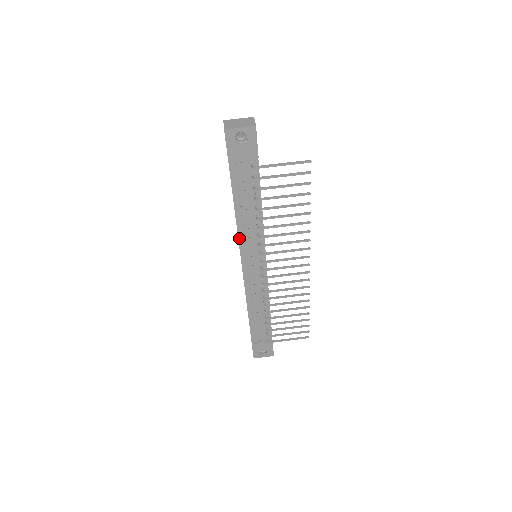
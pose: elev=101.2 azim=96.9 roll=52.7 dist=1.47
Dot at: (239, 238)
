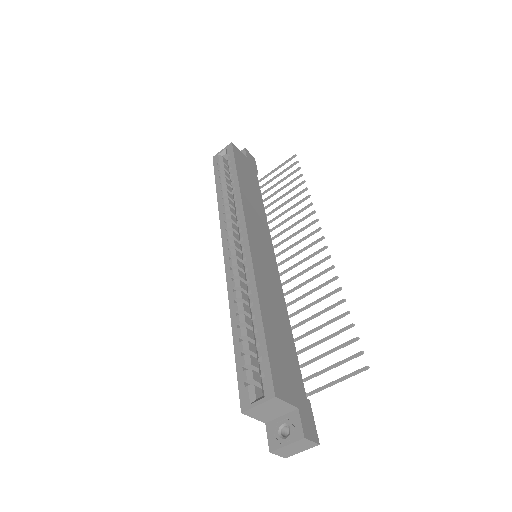
Dot at: occluded
